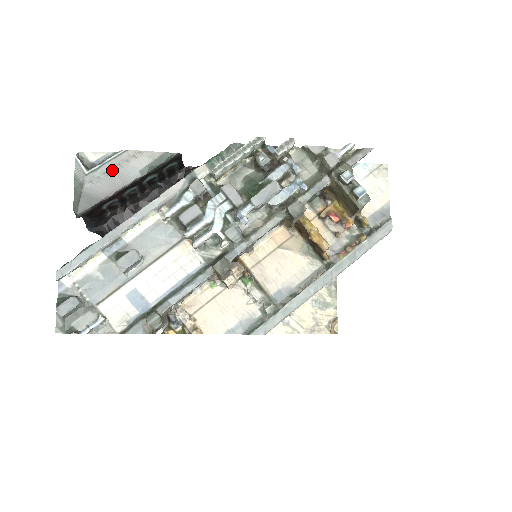
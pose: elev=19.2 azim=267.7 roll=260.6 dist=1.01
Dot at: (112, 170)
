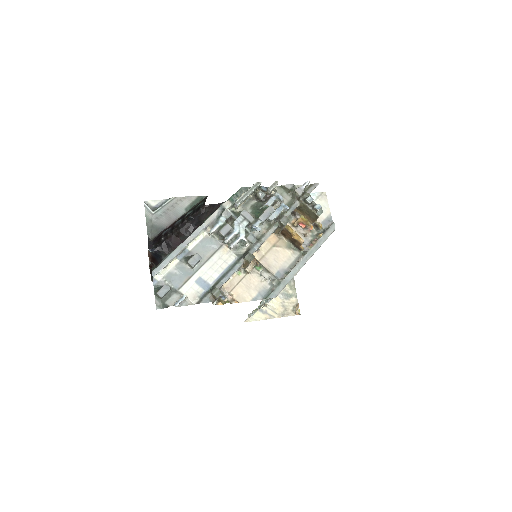
Dot at: (168, 210)
